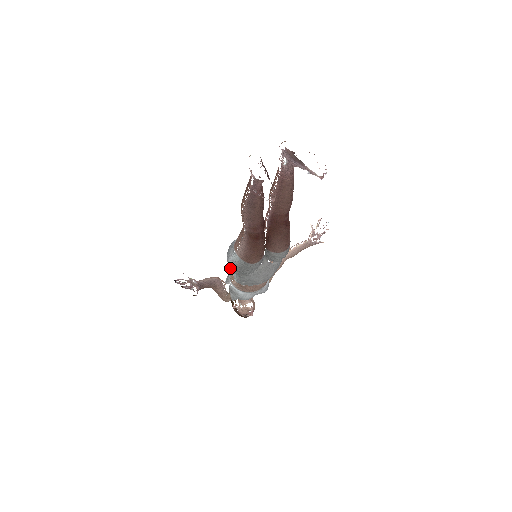
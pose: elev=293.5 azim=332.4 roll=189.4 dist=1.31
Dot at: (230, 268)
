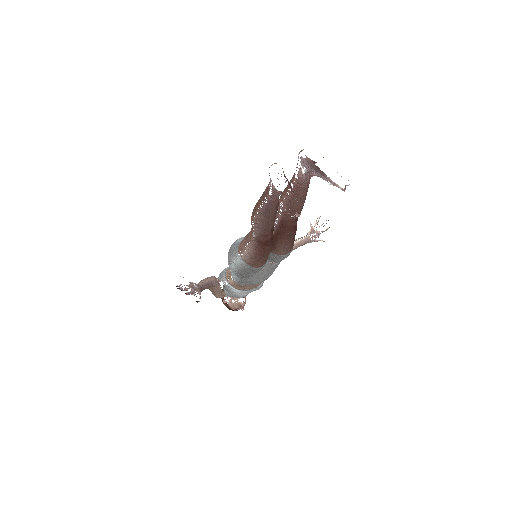
Dot at: (230, 269)
